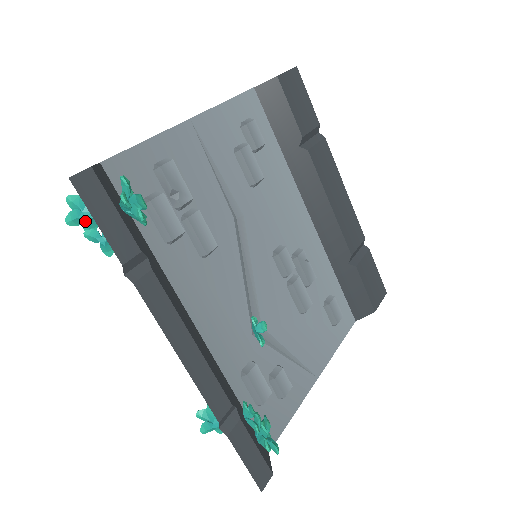
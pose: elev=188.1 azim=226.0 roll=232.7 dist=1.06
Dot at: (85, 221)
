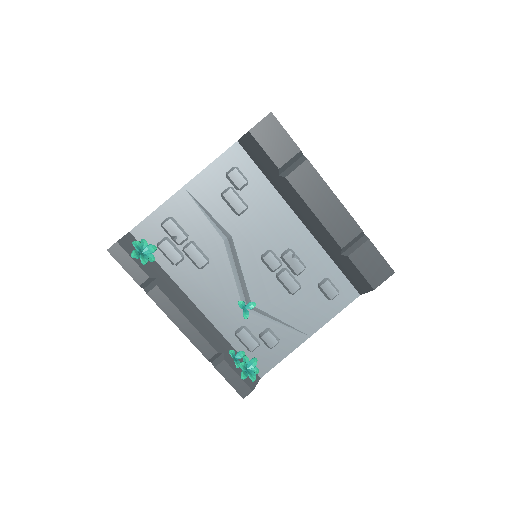
Dot at: occluded
